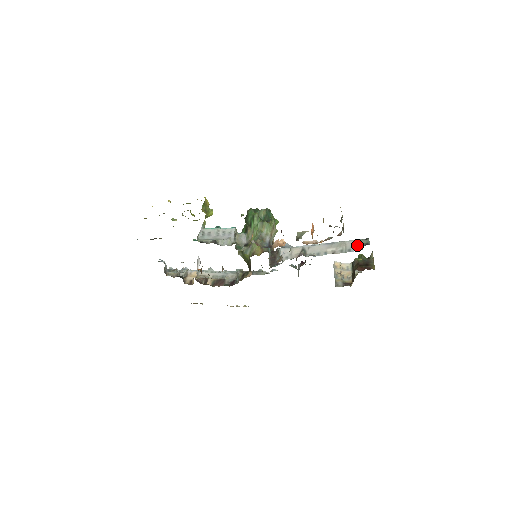
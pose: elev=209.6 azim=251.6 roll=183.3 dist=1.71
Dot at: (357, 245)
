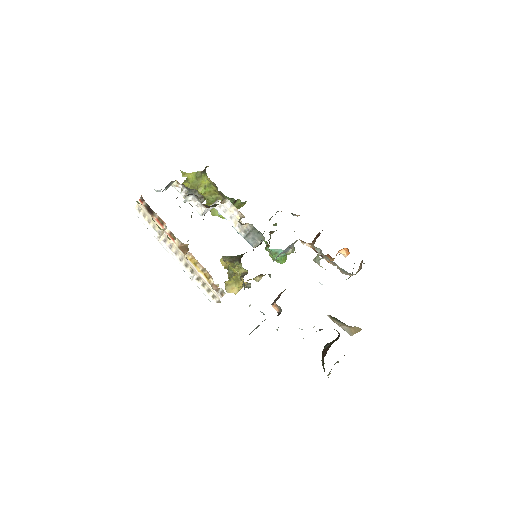
Dot at: occluded
